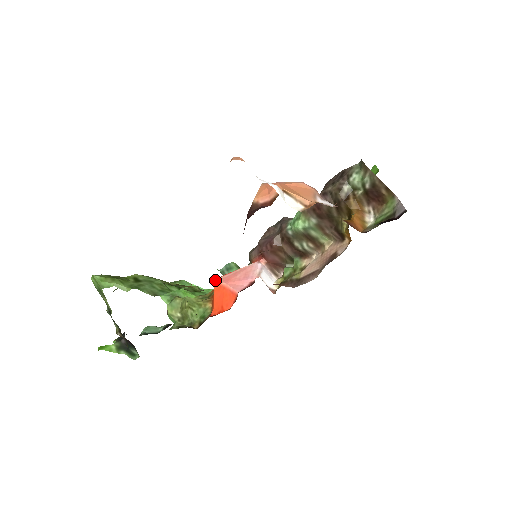
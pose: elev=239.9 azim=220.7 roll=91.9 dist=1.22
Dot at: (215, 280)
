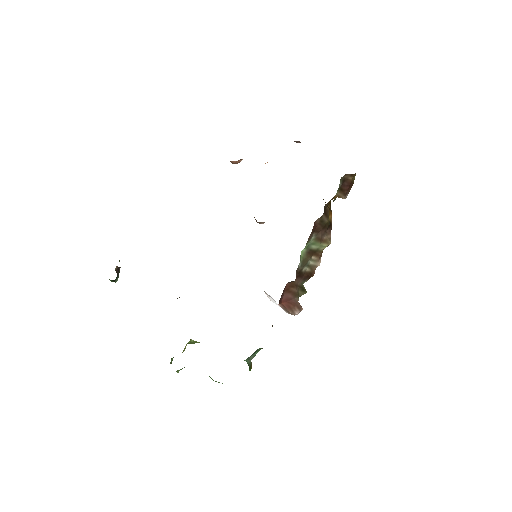
Dot at: occluded
